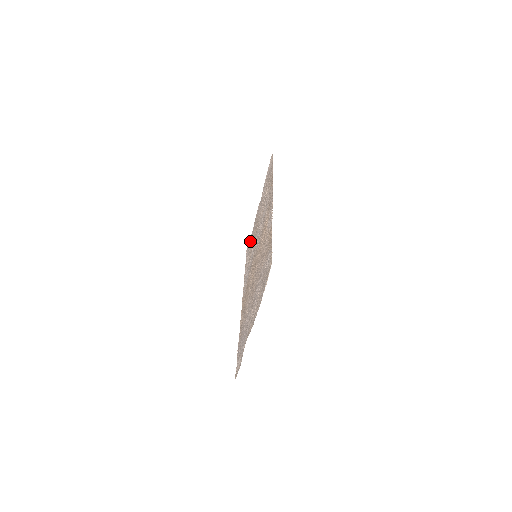
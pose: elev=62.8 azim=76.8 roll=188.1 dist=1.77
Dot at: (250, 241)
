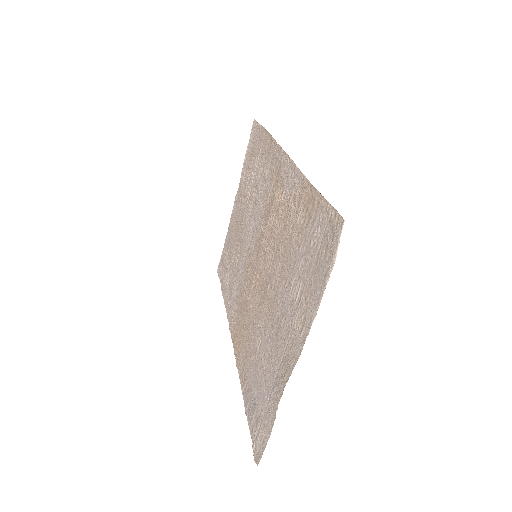
Dot at: (225, 252)
